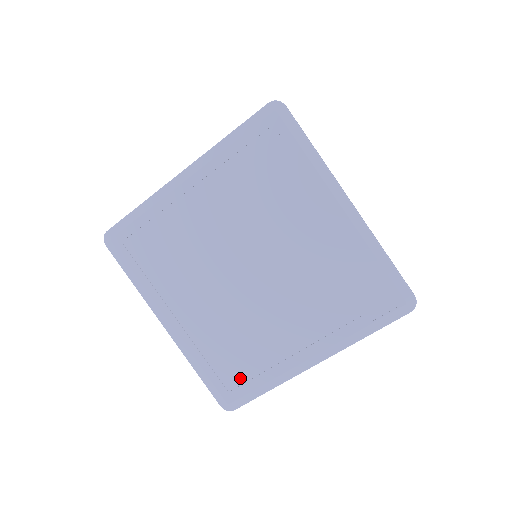
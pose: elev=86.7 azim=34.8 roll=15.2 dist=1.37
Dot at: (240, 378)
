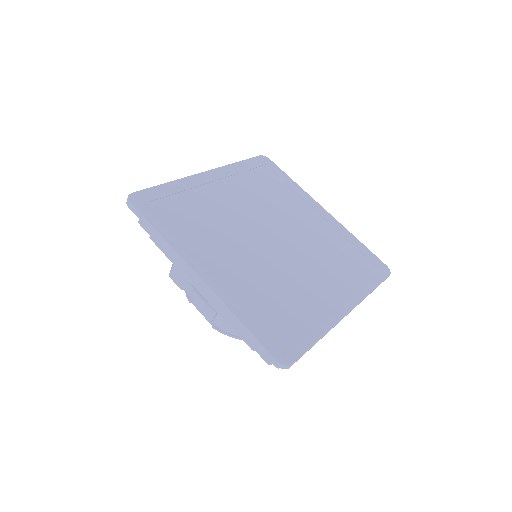
Dot at: (289, 326)
